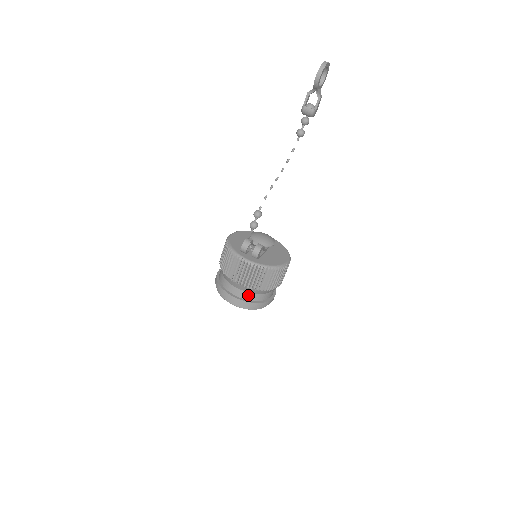
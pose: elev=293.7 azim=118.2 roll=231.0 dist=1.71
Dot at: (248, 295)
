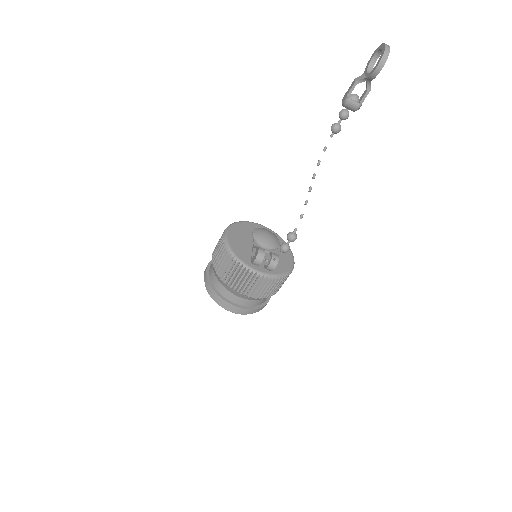
Dot at: (252, 302)
